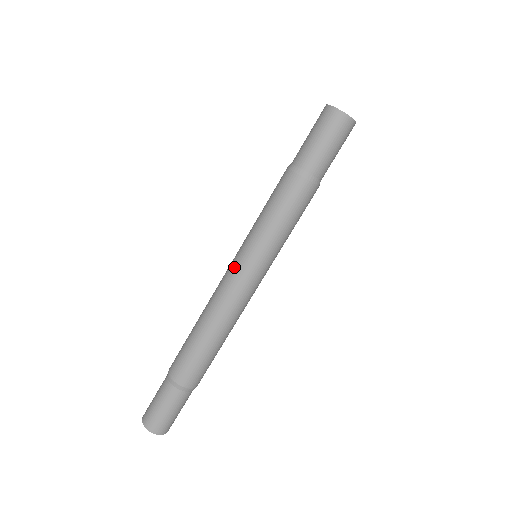
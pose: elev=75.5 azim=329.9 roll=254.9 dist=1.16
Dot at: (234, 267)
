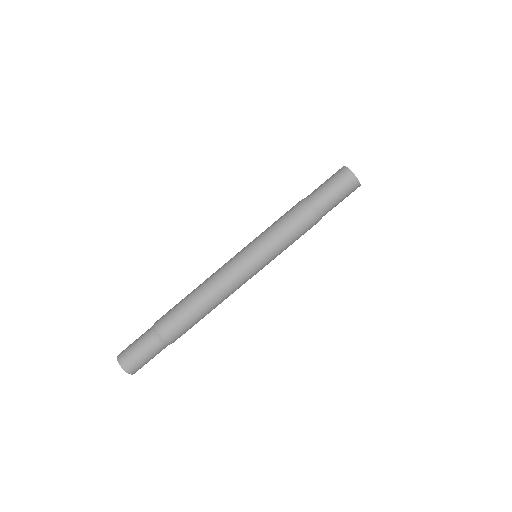
Dot at: (236, 254)
